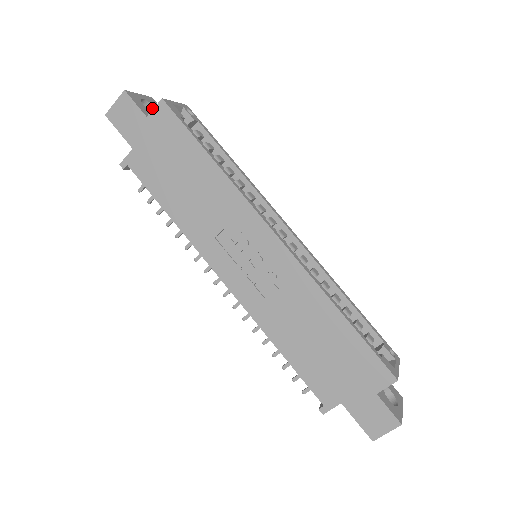
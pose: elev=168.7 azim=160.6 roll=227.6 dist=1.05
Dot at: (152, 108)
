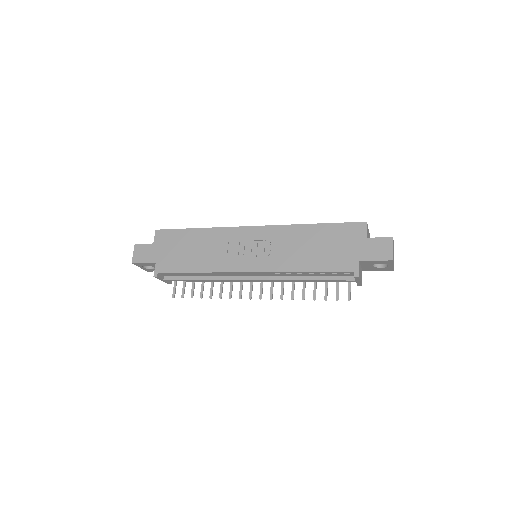
Dot at: occluded
